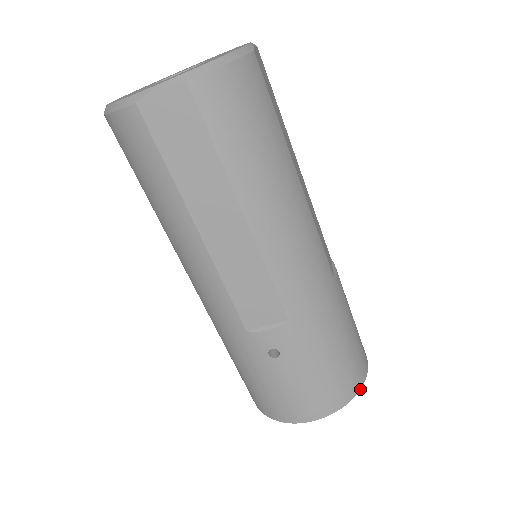
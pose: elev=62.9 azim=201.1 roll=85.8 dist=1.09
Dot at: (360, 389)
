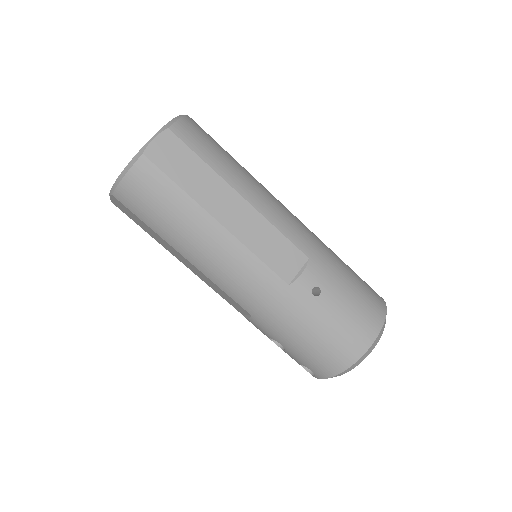
Dot at: (385, 304)
